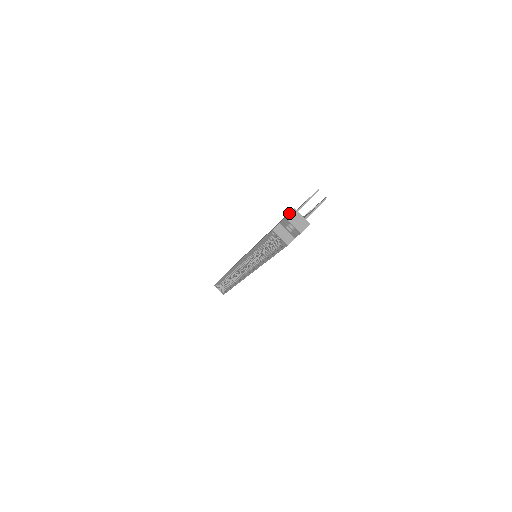
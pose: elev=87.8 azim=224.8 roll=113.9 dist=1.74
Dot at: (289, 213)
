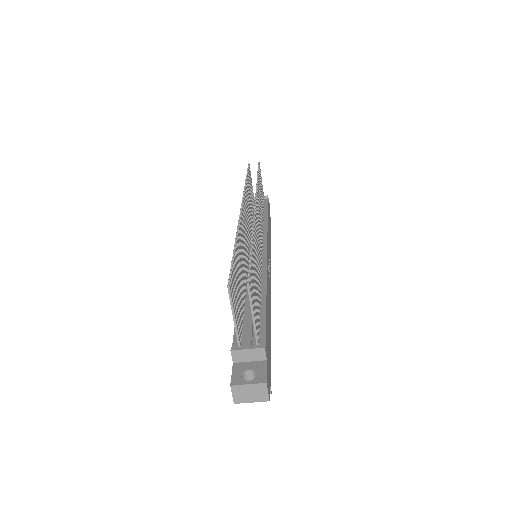
Dot at: (232, 396)
